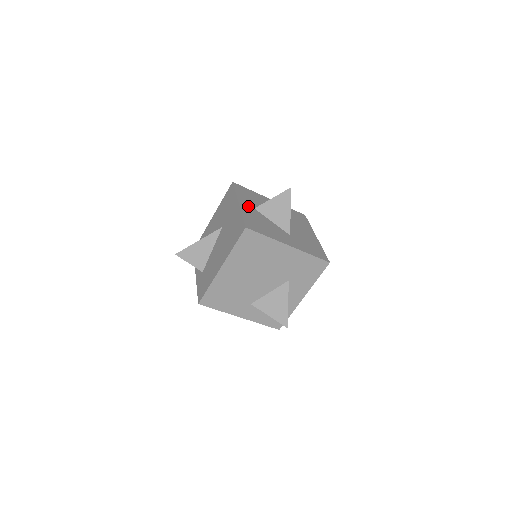
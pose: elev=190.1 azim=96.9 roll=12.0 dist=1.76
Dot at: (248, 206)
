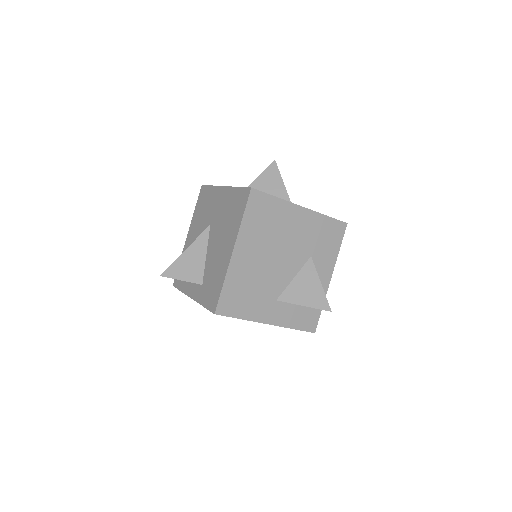
Dot at: occluded
